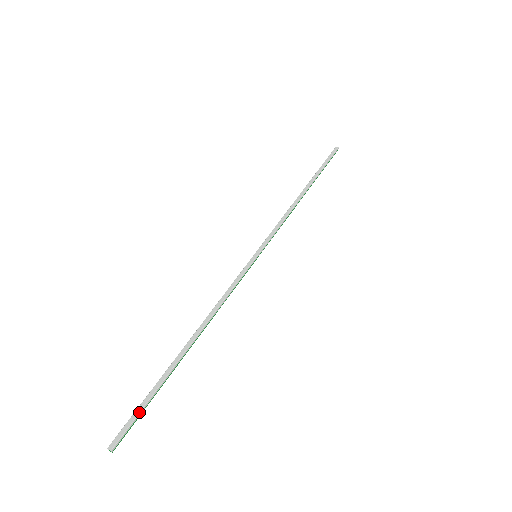
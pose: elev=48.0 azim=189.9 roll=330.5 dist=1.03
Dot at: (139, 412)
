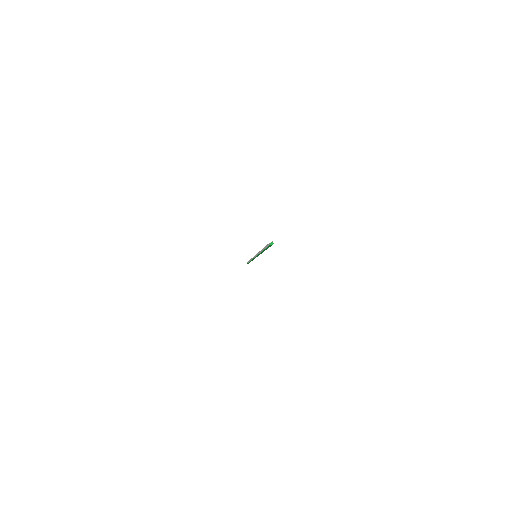
Dot at: occluded
